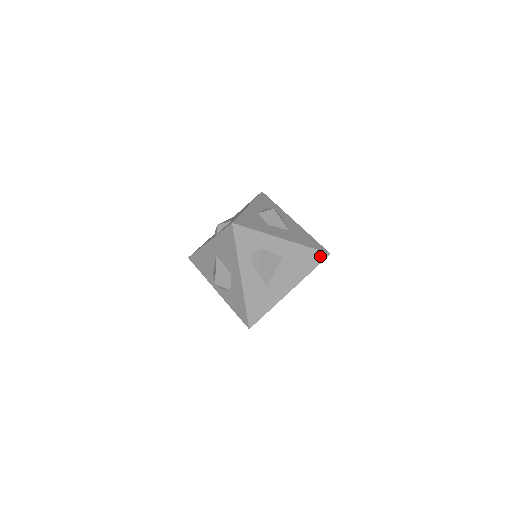
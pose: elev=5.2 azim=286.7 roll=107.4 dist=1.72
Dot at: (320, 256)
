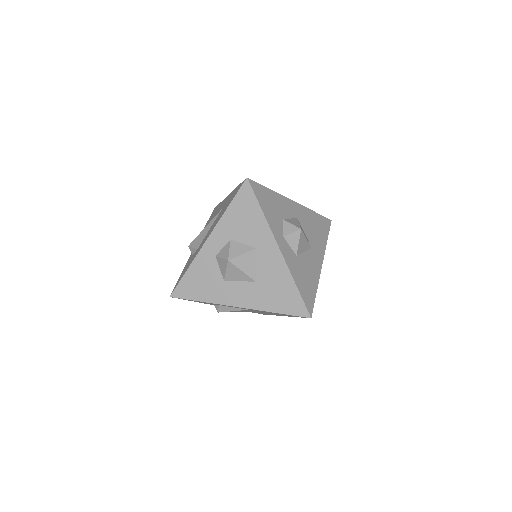
Dot at: (297, 316)
